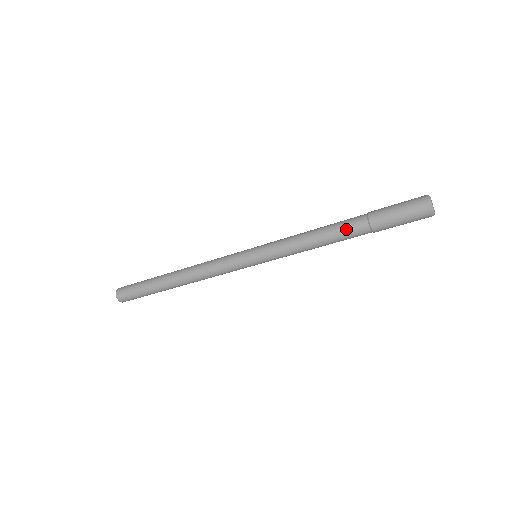
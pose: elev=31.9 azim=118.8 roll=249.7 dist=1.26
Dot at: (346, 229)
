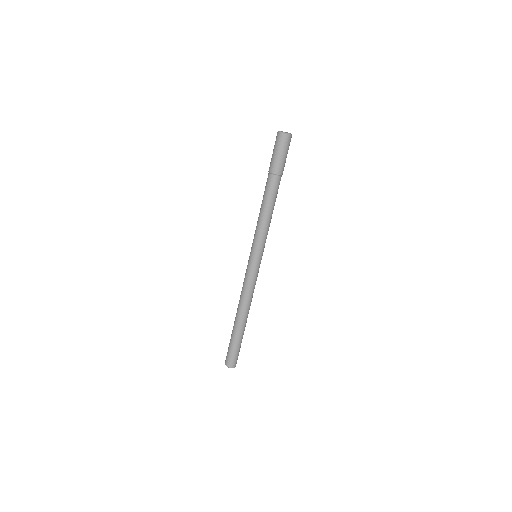
Dot at: (270, 190)
